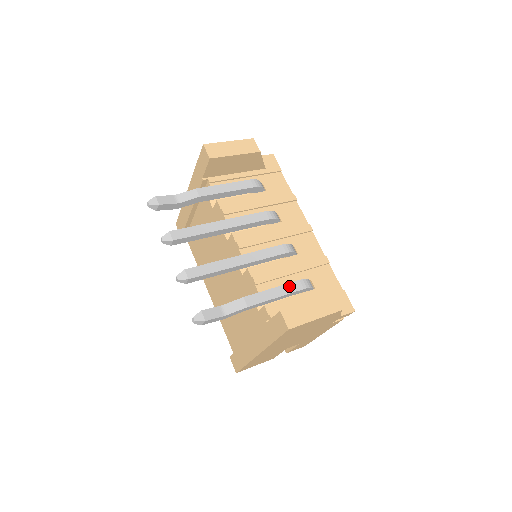
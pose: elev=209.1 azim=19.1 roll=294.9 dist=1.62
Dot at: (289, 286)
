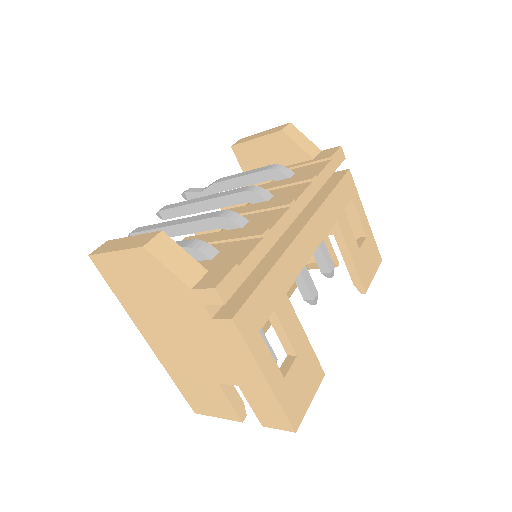
Dot at: occluded
